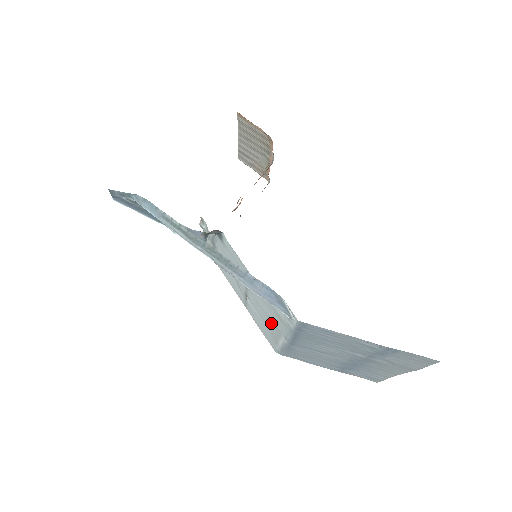
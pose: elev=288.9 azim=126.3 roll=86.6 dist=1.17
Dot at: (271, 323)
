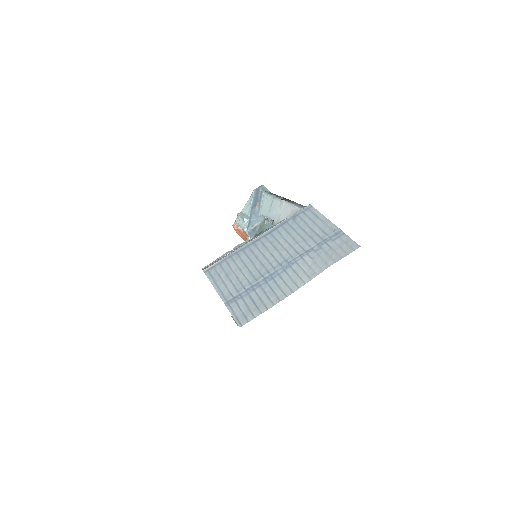
Dot at: (249, 241)
